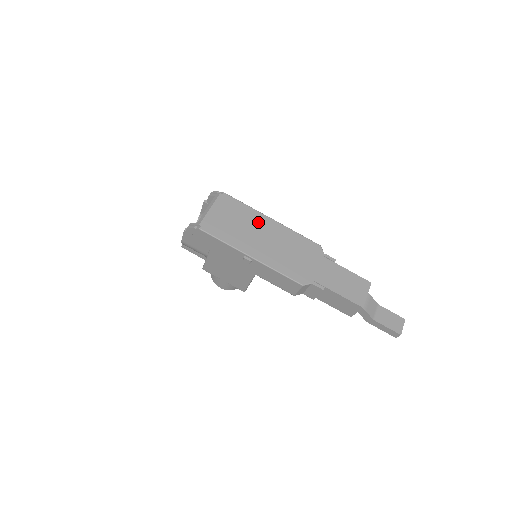
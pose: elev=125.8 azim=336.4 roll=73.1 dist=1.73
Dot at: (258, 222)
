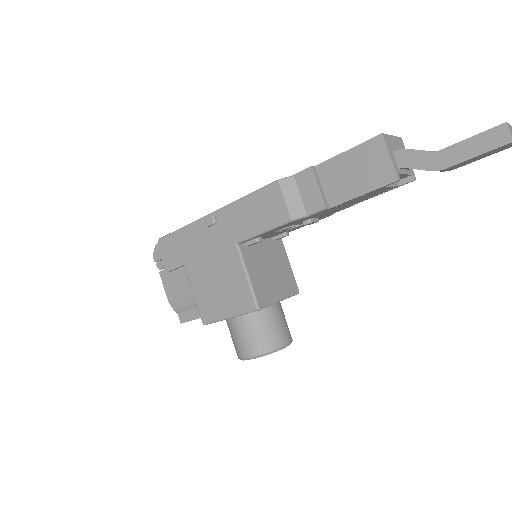
Dot at: occluded
